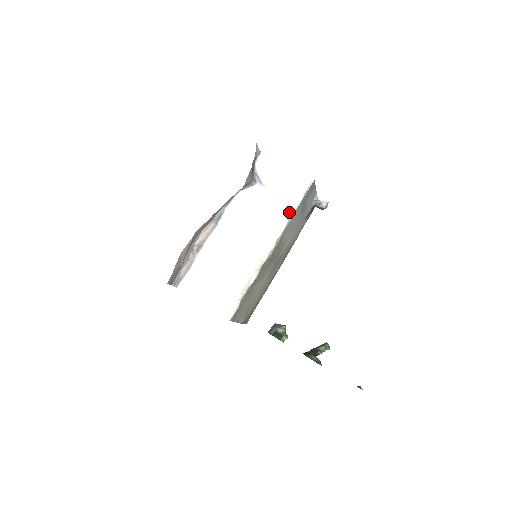
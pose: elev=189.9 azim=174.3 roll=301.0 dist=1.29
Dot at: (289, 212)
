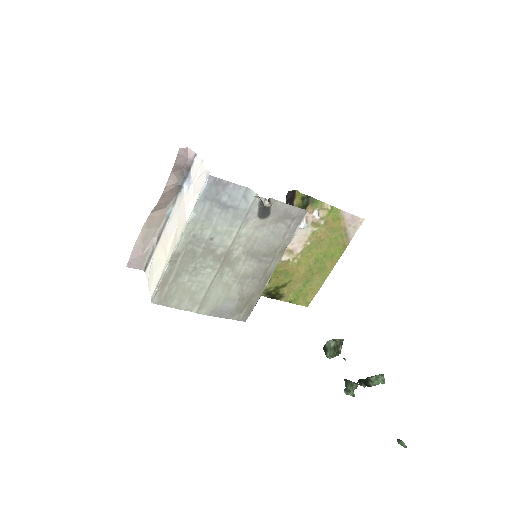
Dot at: (193, 209)
